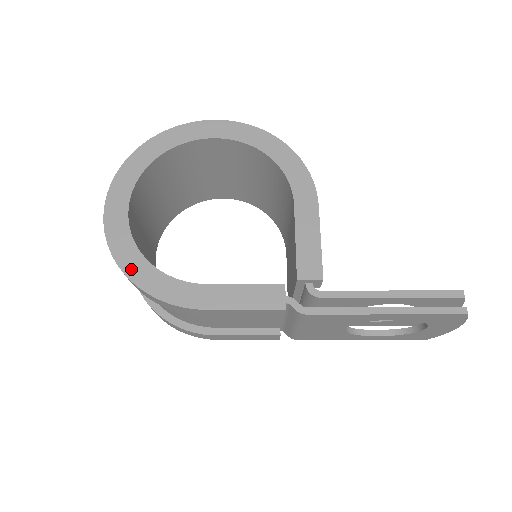
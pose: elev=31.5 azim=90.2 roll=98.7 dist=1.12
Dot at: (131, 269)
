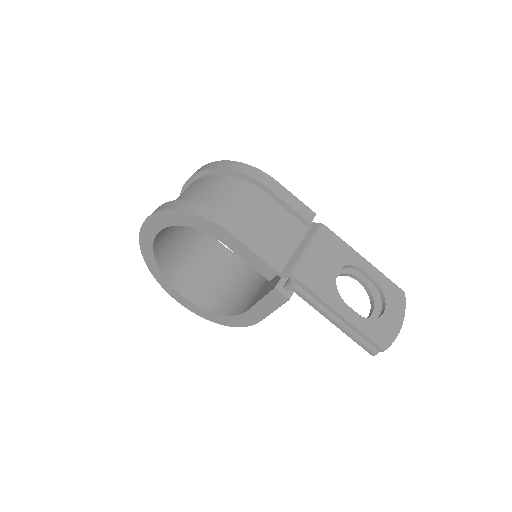
Dot at: occluded
